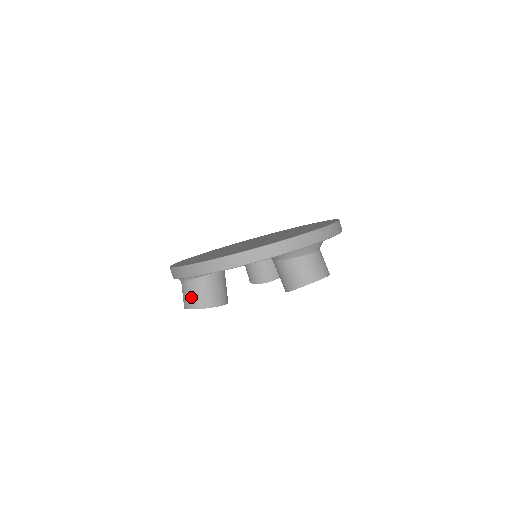
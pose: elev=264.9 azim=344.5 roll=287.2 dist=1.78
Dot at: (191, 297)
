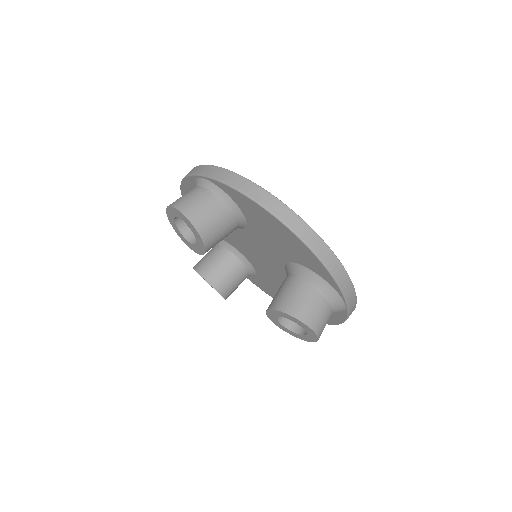
Dot at: (198, 206)
